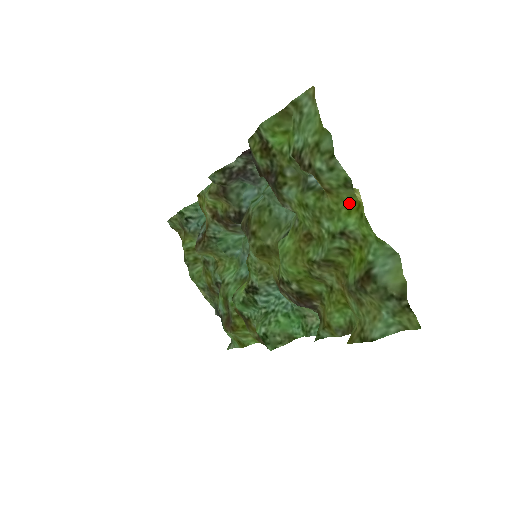
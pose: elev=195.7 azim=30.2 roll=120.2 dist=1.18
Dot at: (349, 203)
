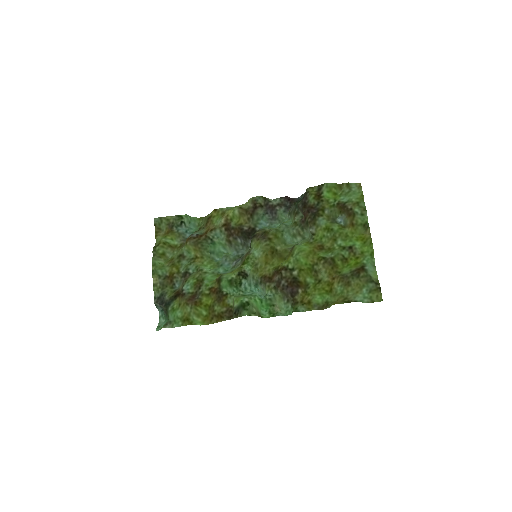
Dot at: (358, 236)
